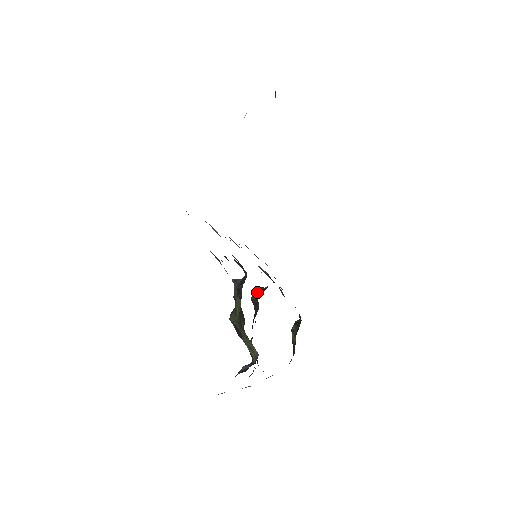
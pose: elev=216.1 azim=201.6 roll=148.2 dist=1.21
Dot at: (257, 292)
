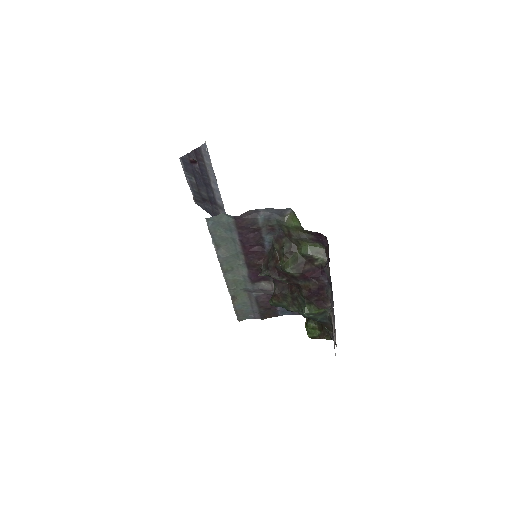
Dot at: (275, 284)
